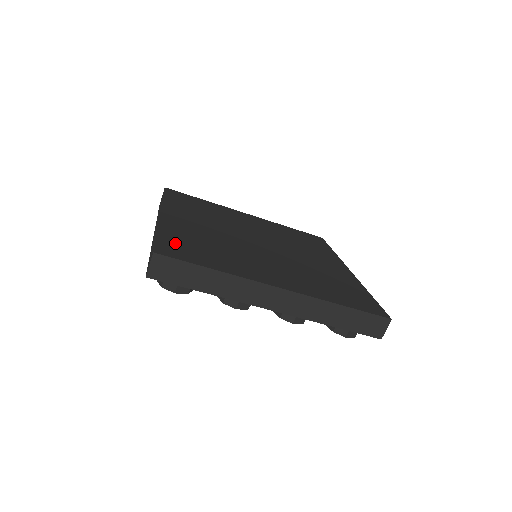
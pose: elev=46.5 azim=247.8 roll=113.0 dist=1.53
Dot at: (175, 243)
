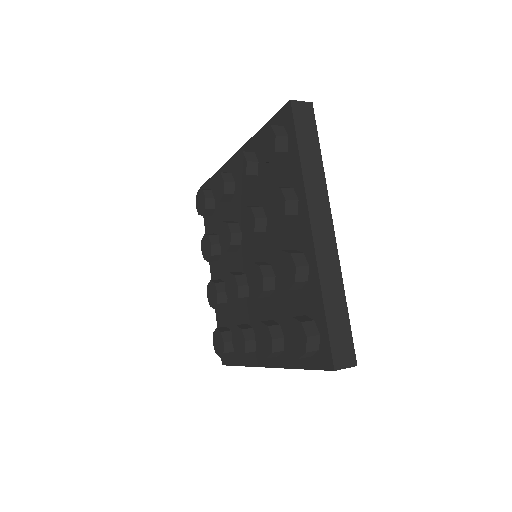
Dot at: occluded
